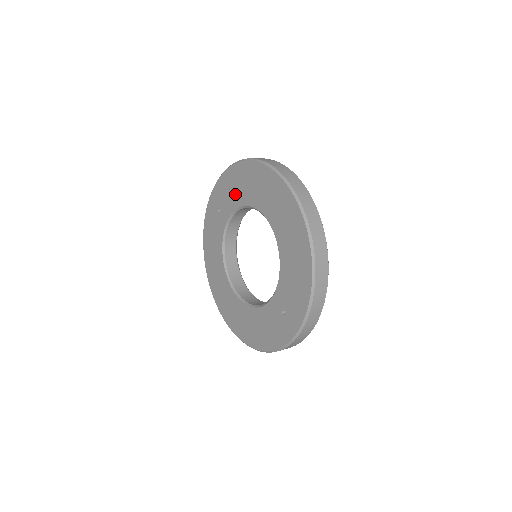
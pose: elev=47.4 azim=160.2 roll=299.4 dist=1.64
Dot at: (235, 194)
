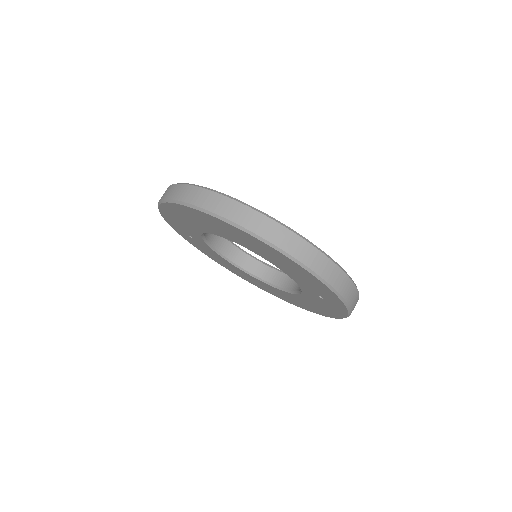
Dot at: (187, 226)
